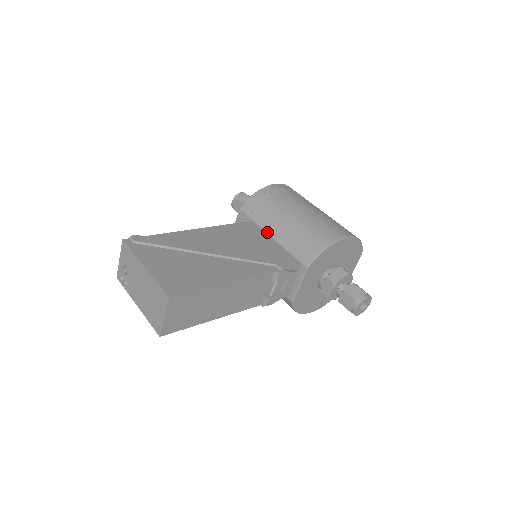
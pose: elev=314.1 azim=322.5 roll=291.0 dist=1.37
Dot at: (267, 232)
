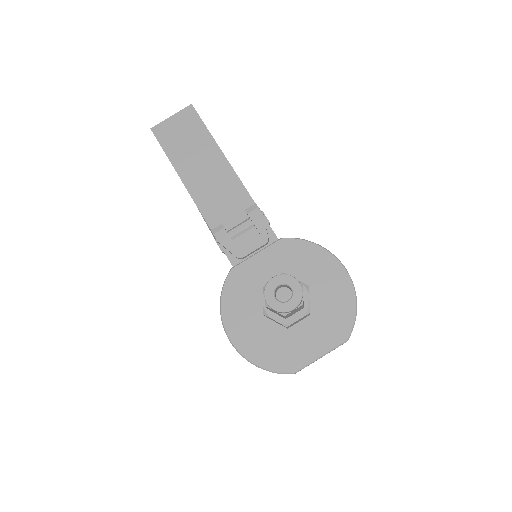
Dot at: occluded
